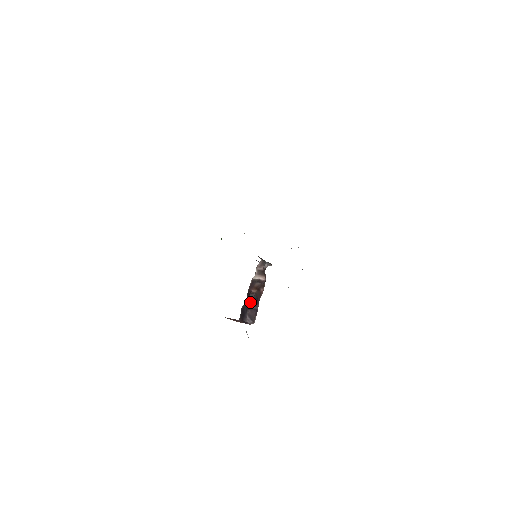
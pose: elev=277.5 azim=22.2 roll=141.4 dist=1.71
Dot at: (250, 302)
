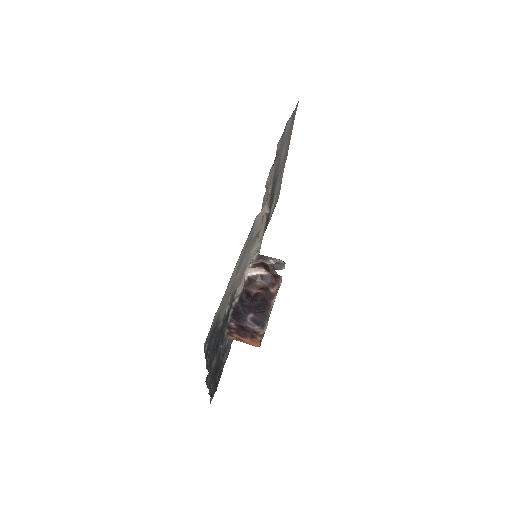
Dot at: (253, 304)
